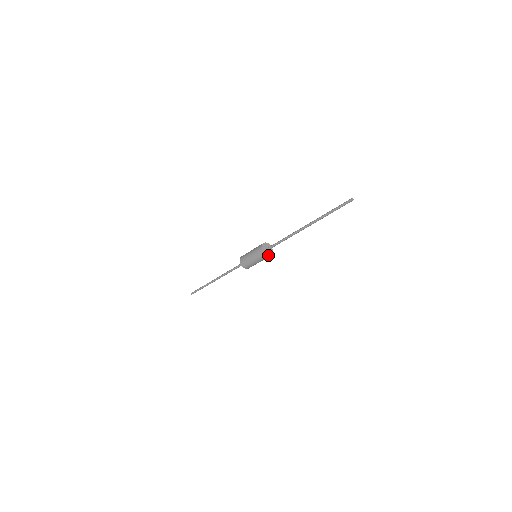
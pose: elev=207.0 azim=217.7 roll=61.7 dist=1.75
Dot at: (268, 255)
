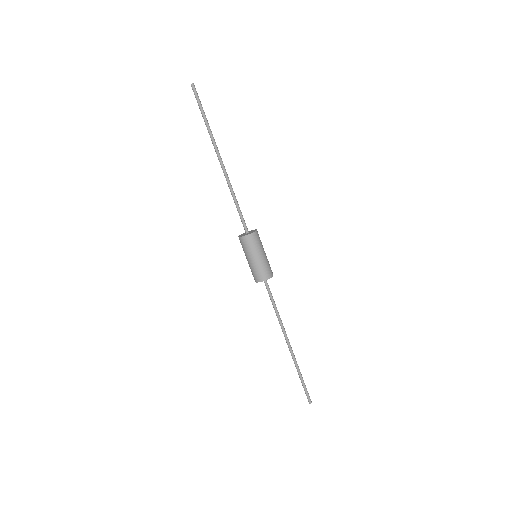
Dot at: (244, 236)
